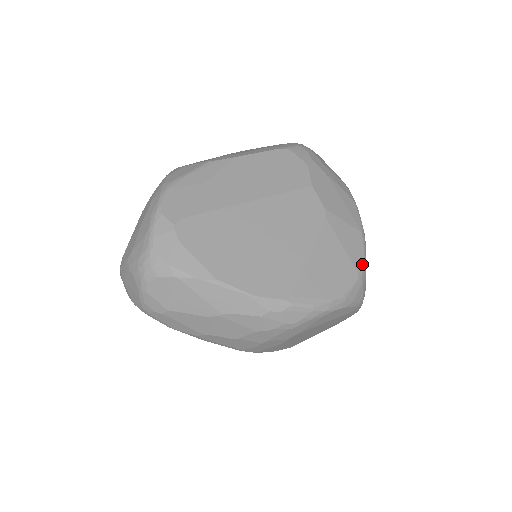
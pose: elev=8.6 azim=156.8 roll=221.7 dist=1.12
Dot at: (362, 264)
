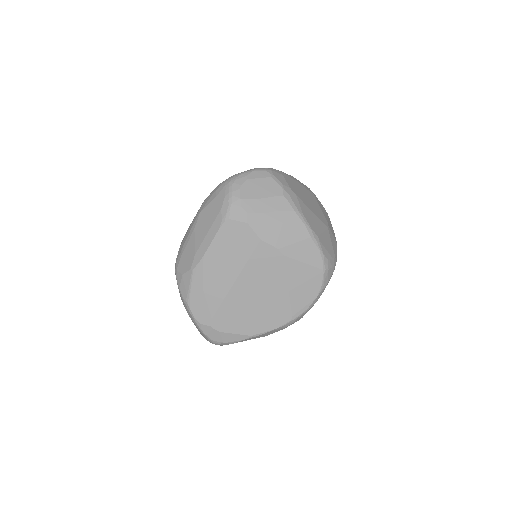
Dot at: (322, 260)
